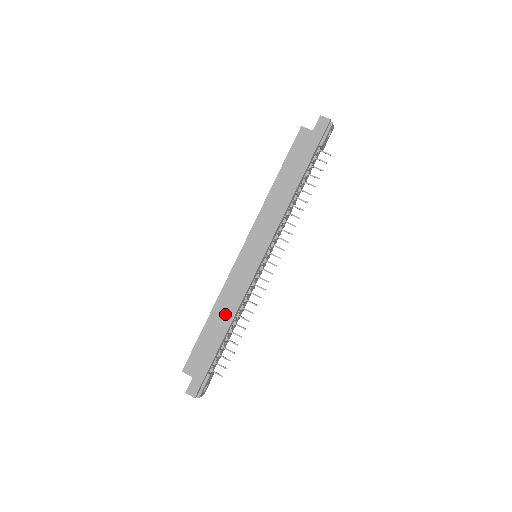
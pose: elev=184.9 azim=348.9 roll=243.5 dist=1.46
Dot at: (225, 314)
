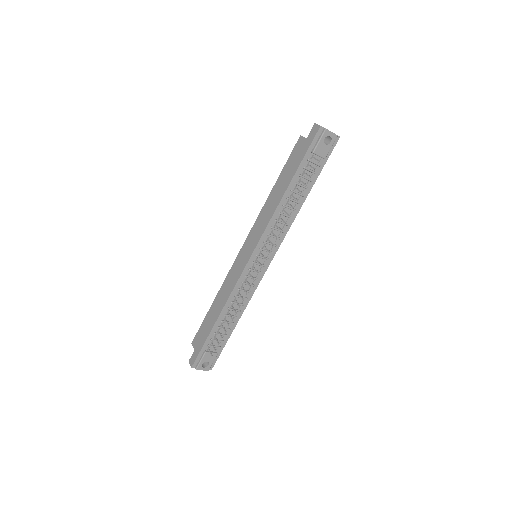
Dot at: (221, 302)
